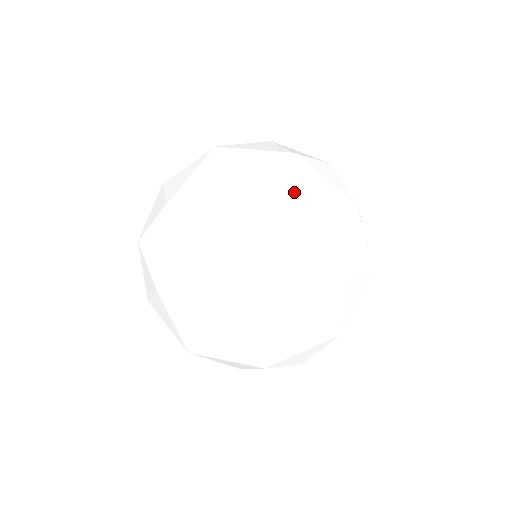
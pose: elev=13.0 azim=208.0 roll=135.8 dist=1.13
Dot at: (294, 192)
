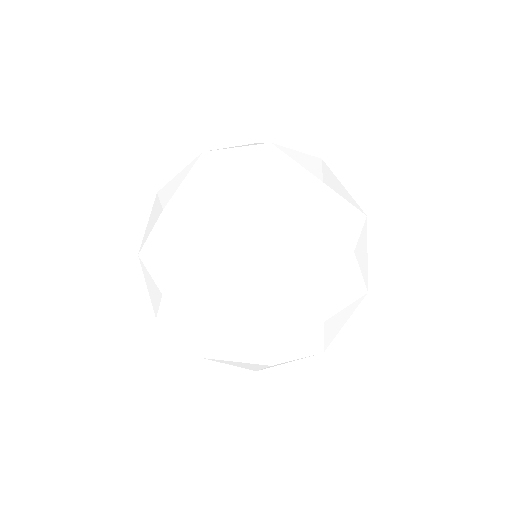
Dot at: (367, 263)
